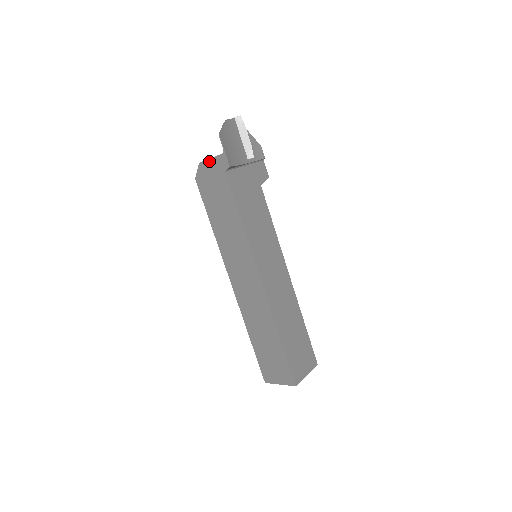
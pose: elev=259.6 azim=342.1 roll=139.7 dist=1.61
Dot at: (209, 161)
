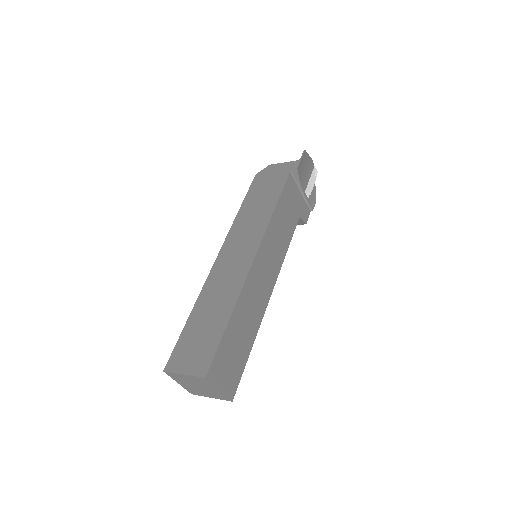
Dot at: (280, 164)
